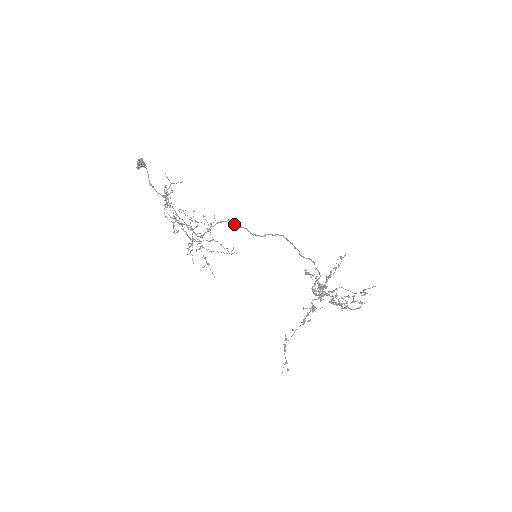
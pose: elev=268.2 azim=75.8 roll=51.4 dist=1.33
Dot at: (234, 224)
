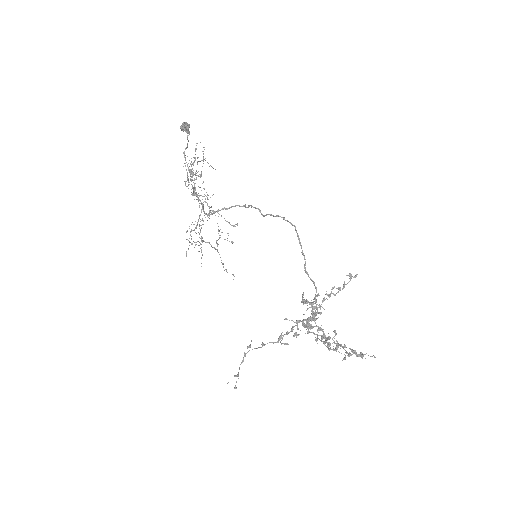
Dot at: (249, 205)
